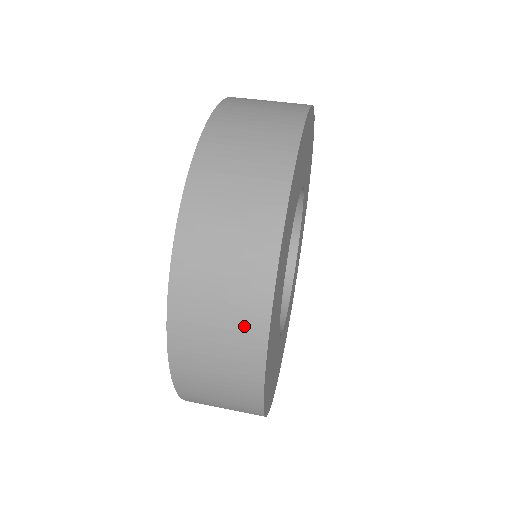
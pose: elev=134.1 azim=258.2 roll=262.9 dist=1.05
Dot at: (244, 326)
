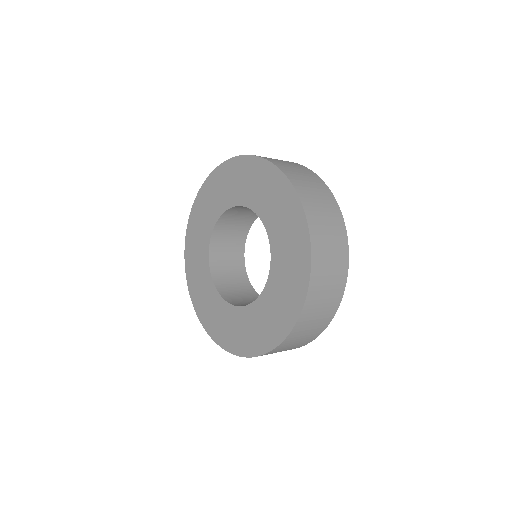
Dot at: (320, 187)
